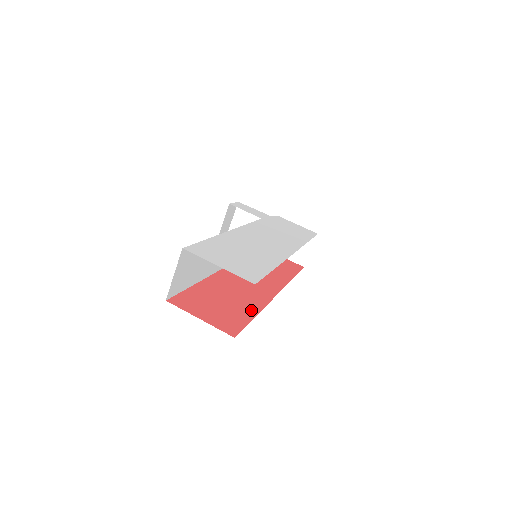
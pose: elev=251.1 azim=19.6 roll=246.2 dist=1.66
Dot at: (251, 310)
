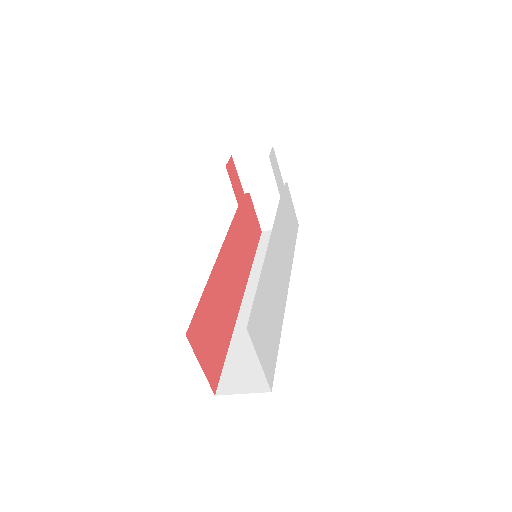
Dot at: (228, 336)
